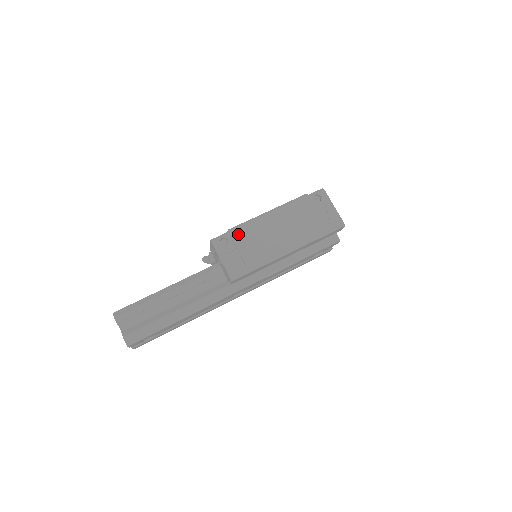
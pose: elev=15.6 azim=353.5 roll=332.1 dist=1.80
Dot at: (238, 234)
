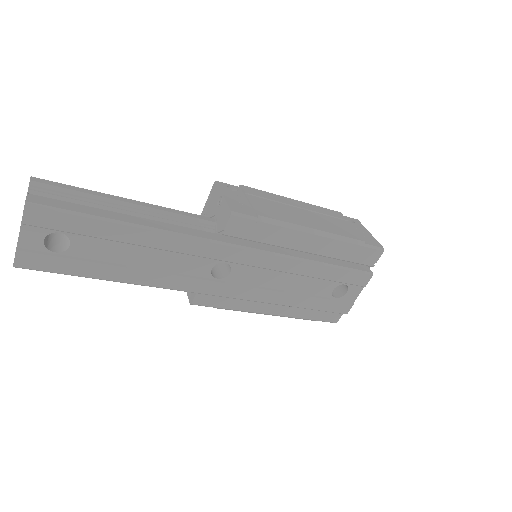
Dot at: (253, 191)
